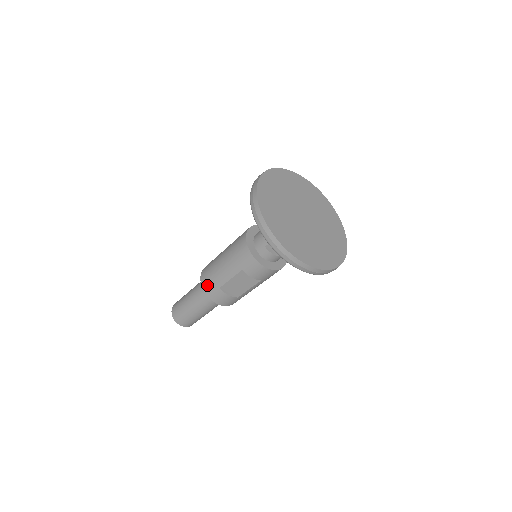
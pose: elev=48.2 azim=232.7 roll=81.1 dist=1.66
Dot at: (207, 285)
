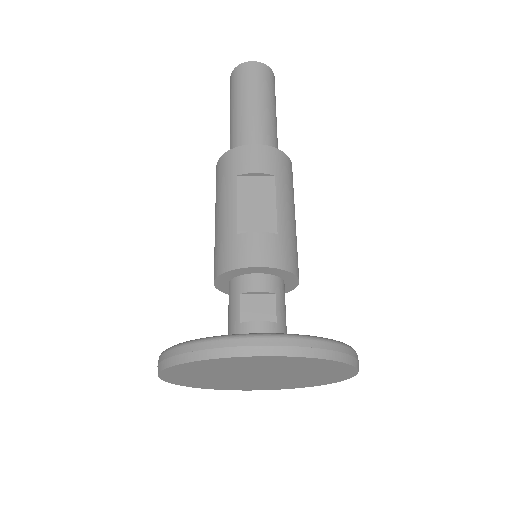
Dot at: occluded
